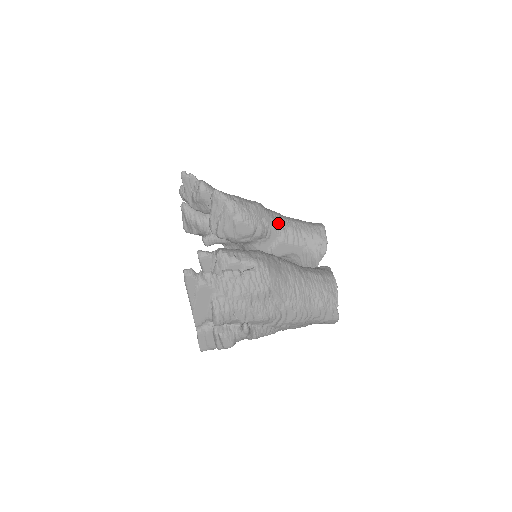
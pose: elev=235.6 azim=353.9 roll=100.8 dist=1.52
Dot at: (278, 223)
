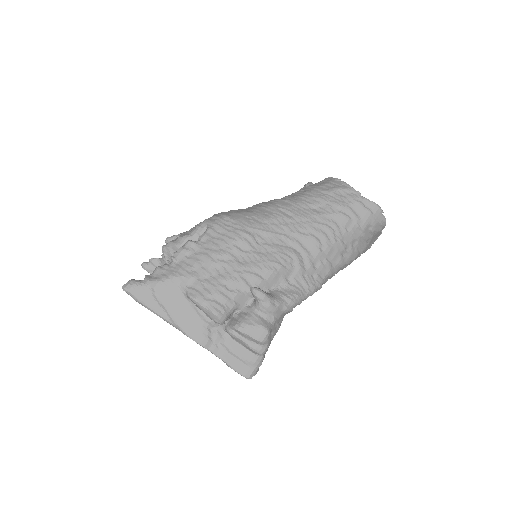
Dot at: occluded
